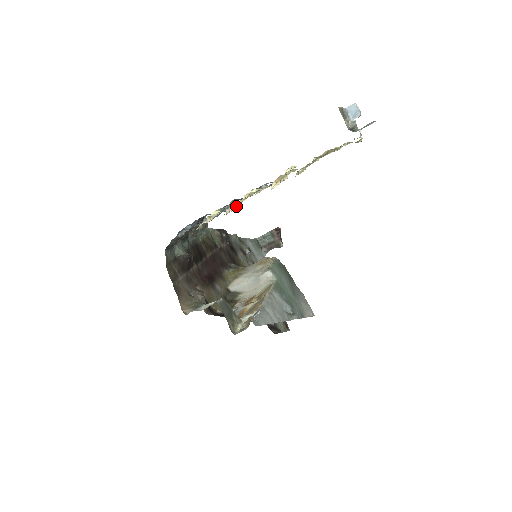
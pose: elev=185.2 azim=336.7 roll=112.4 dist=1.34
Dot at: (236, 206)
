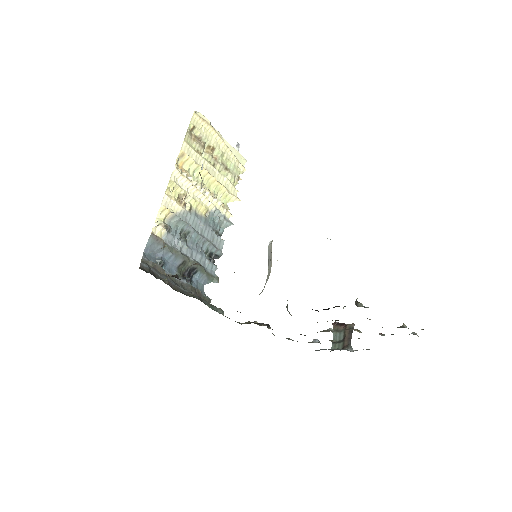
Dot at: (185, 222)
